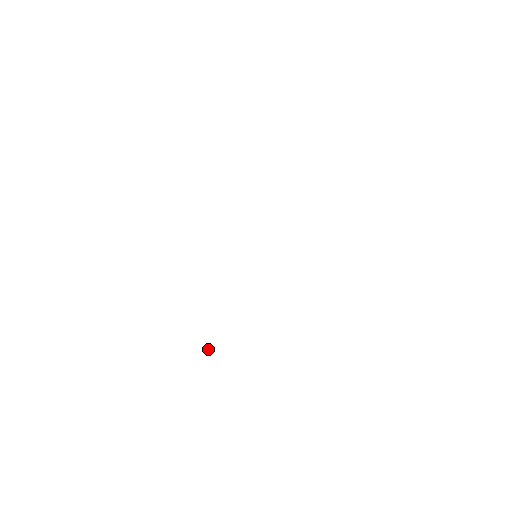
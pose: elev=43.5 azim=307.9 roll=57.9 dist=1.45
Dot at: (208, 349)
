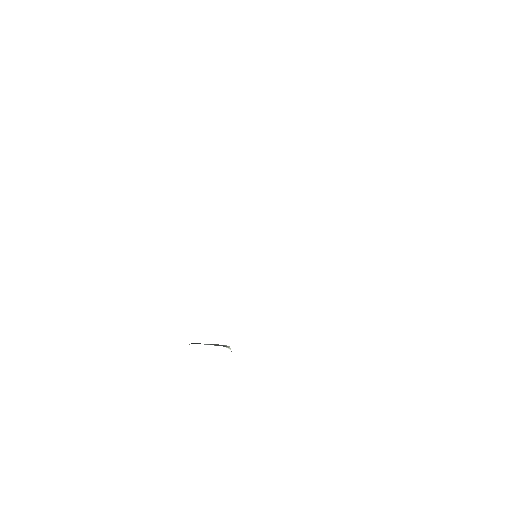
Dot at: occluded
